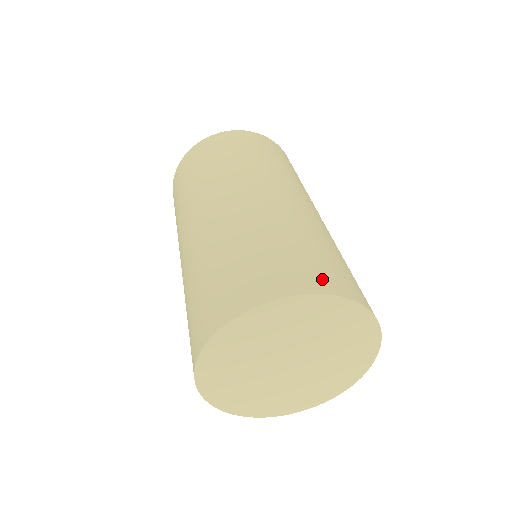
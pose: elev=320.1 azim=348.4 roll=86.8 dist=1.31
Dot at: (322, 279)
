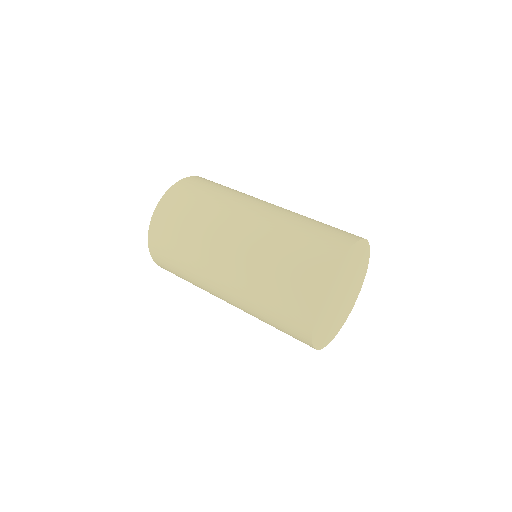
Dot at: (331, 252)
